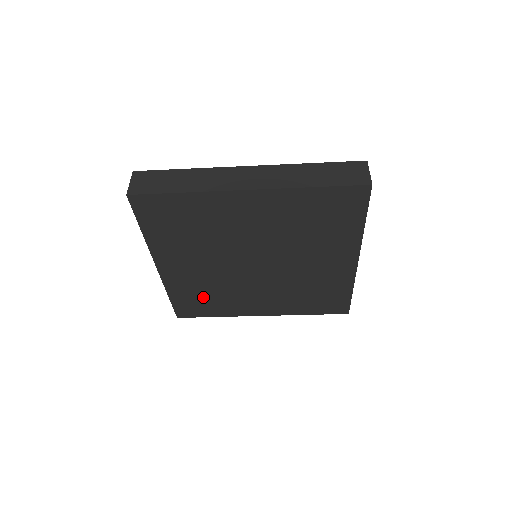
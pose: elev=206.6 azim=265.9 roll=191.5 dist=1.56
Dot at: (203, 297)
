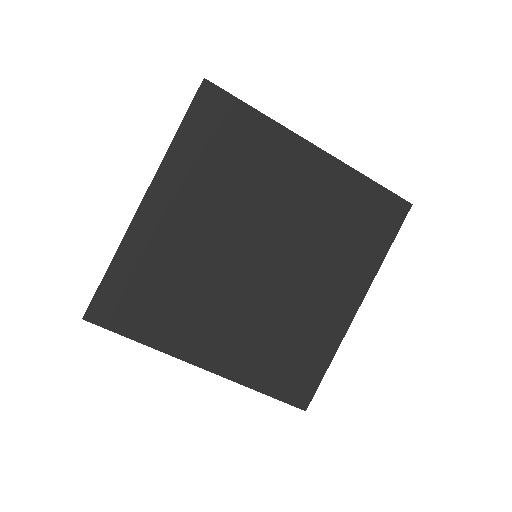
Dot at: (155, 289)
